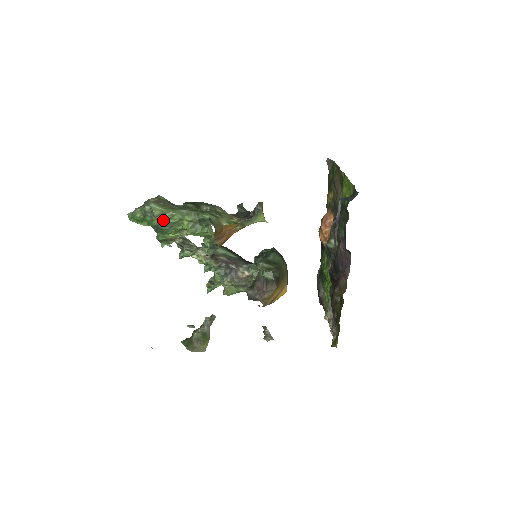
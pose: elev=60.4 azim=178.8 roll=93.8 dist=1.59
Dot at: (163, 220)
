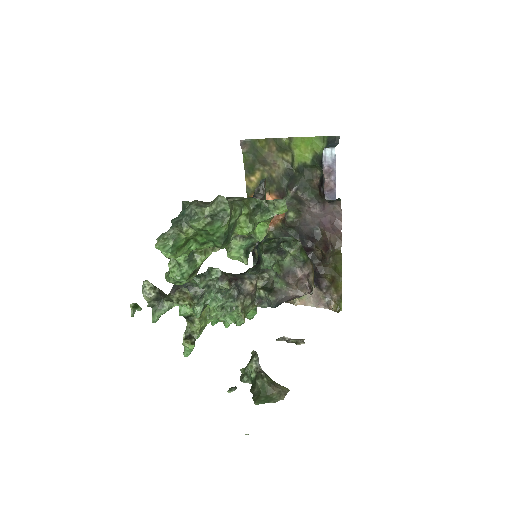
Dot at: (229, 221)
